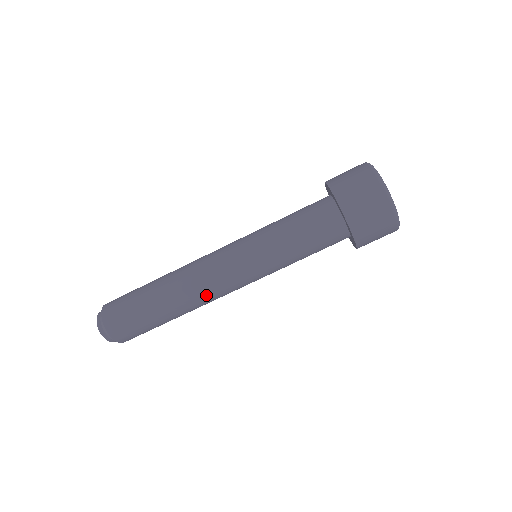
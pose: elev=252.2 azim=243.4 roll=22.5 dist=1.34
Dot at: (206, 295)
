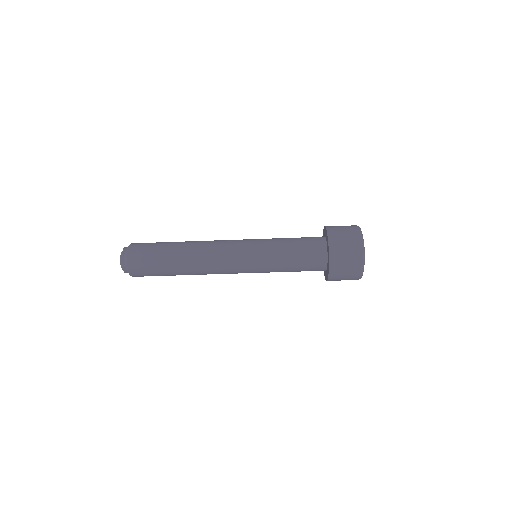
Dot at: occluded
